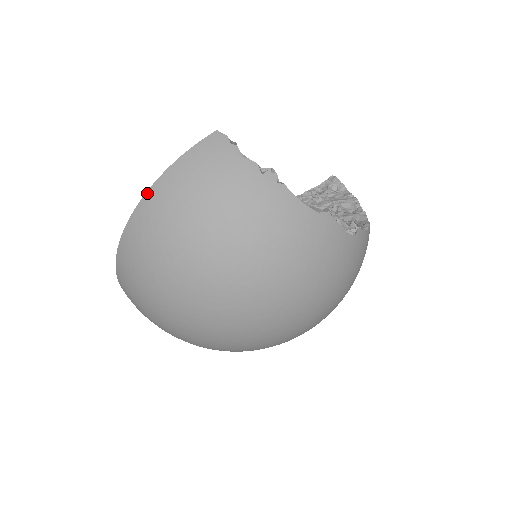
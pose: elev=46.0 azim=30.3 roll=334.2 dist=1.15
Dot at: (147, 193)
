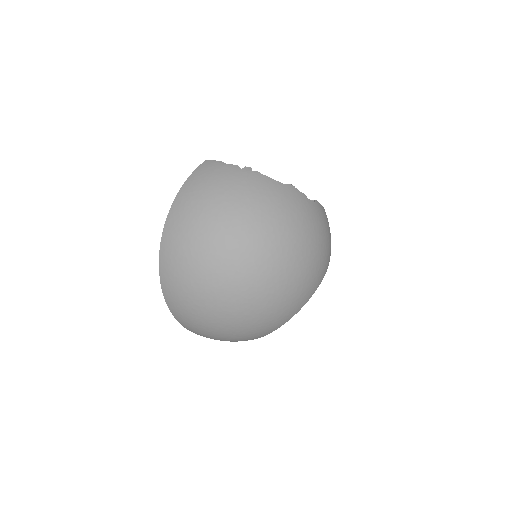
Dot at: (173, 204)
